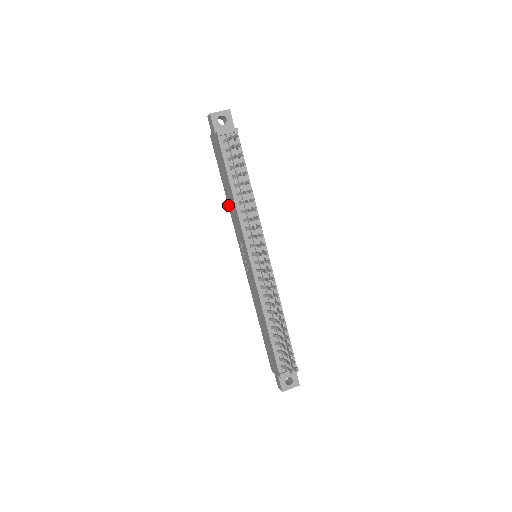
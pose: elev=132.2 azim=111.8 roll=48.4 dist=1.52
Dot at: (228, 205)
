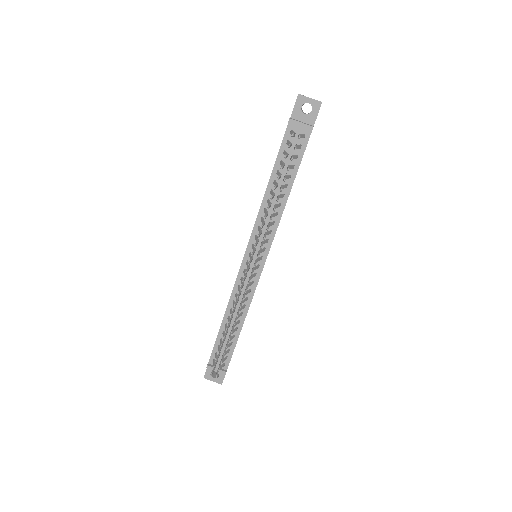
Dot at: occluded
